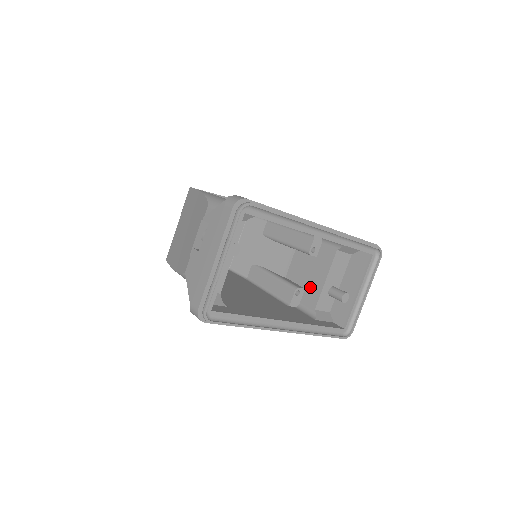
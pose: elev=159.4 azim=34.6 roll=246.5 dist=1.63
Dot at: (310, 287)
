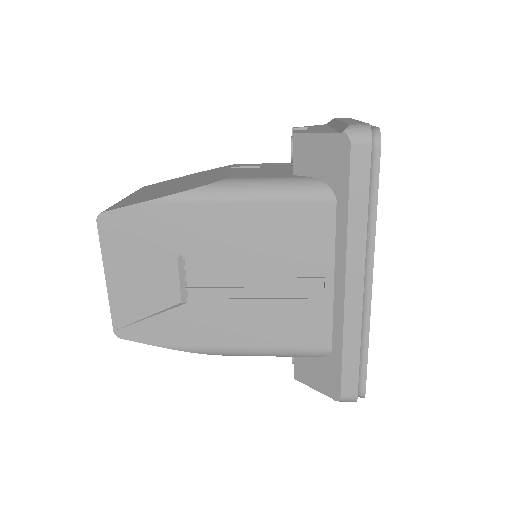
Dot at: occluded
